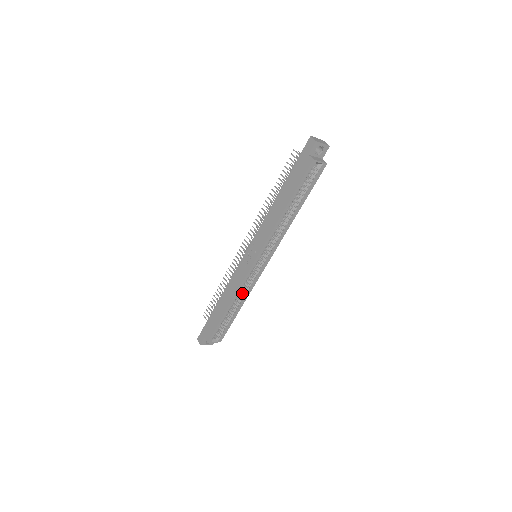
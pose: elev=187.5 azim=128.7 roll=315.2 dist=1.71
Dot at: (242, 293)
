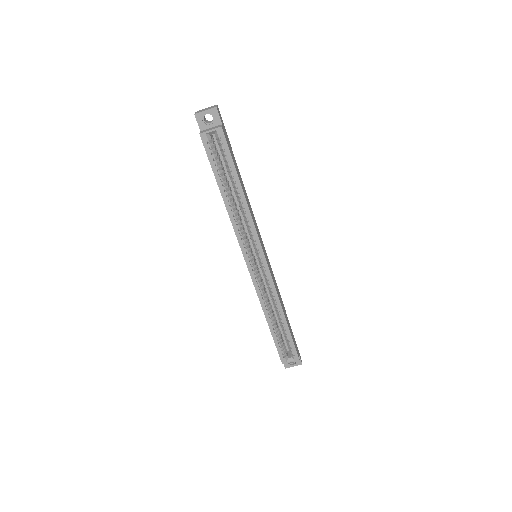
Dot at: occluded
